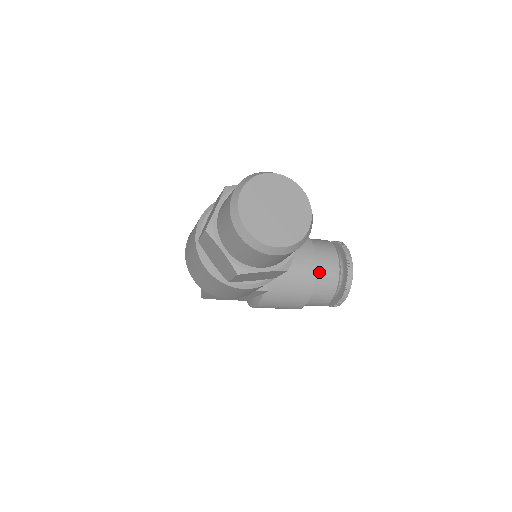
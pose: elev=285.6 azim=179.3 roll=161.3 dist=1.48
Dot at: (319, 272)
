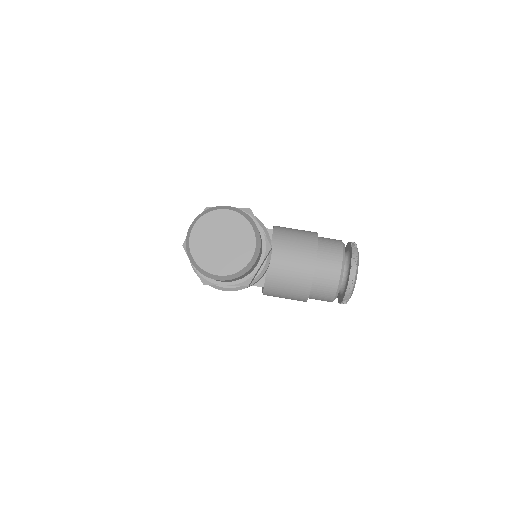
Dot at: (319, 275)
